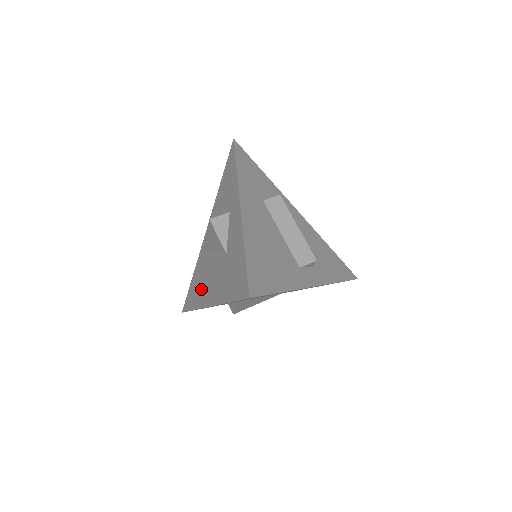
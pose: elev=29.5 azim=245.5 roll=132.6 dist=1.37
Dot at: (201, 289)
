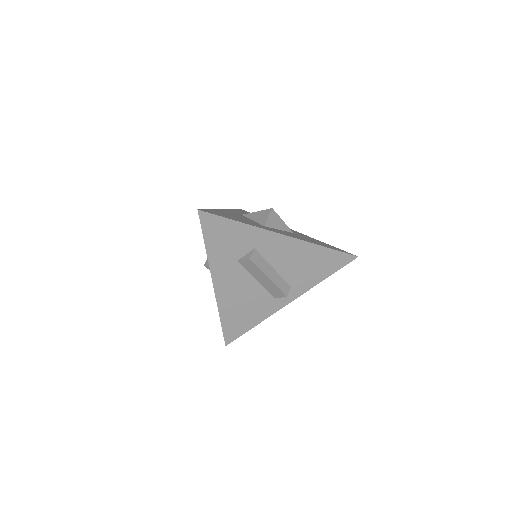
Dot at: occluded
